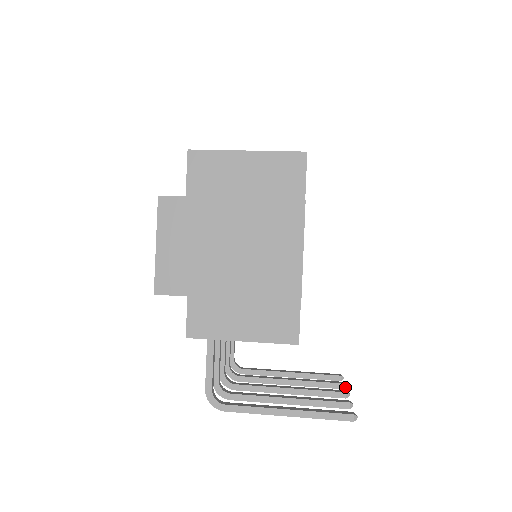
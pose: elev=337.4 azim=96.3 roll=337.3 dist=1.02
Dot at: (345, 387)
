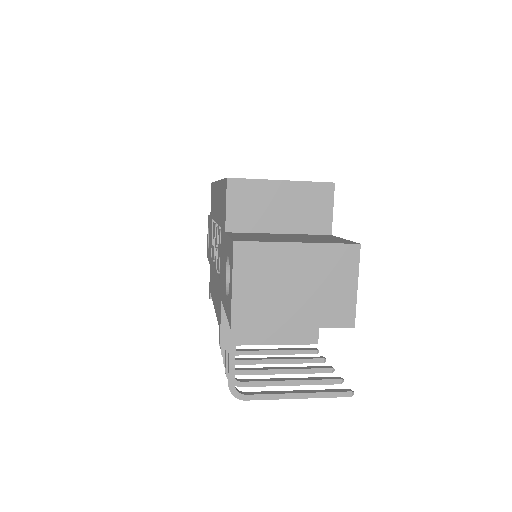
Dot at: (325, 361)
